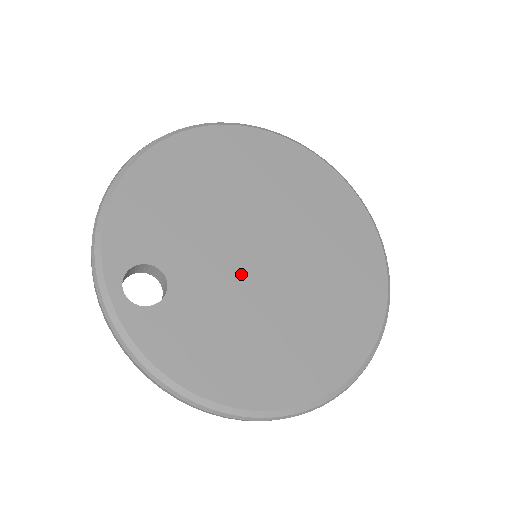
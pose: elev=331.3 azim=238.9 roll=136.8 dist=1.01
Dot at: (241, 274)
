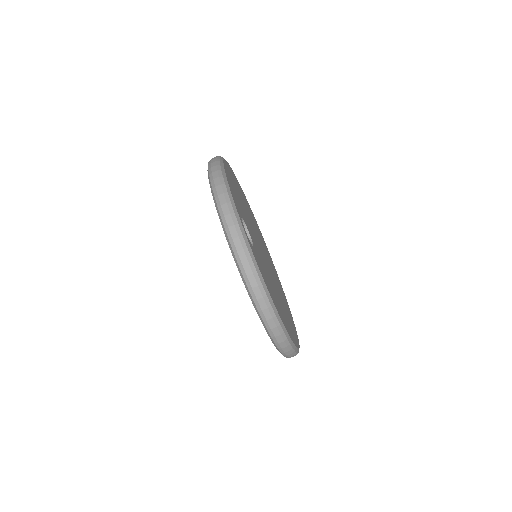
Dot at: (263, 259)
